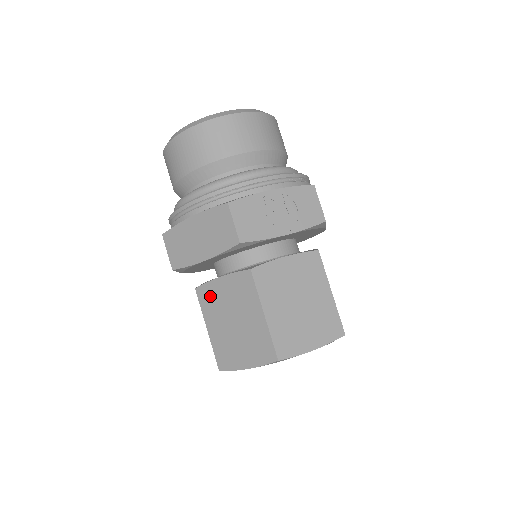
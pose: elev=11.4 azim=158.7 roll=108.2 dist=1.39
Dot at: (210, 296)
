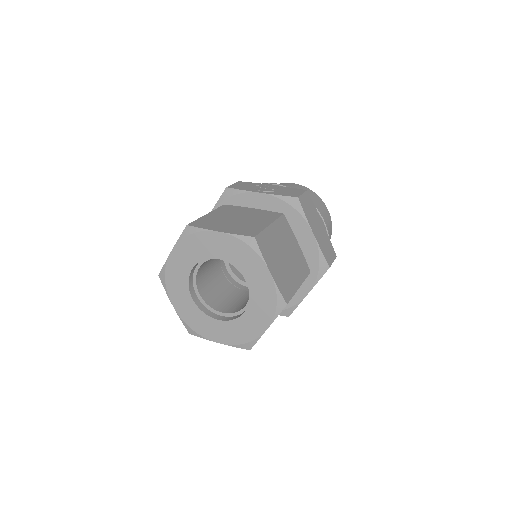
Dot at: occluded
